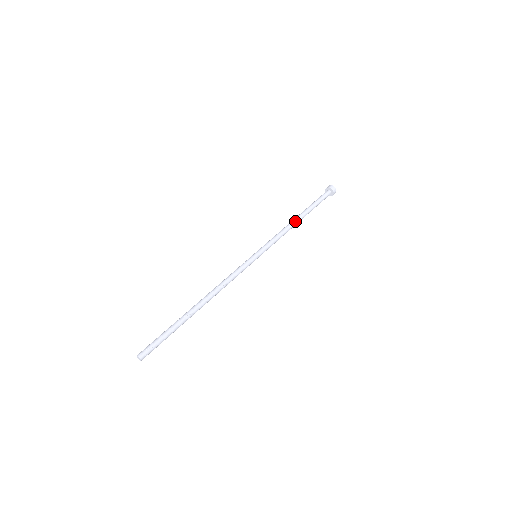
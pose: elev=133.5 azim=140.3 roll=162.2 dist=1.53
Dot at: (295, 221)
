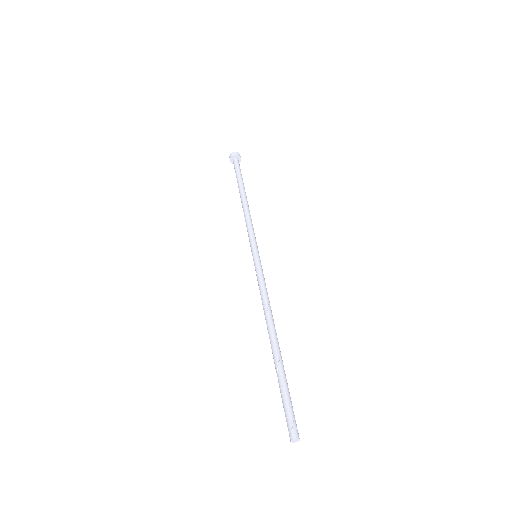
Dot at: (246, 202)
